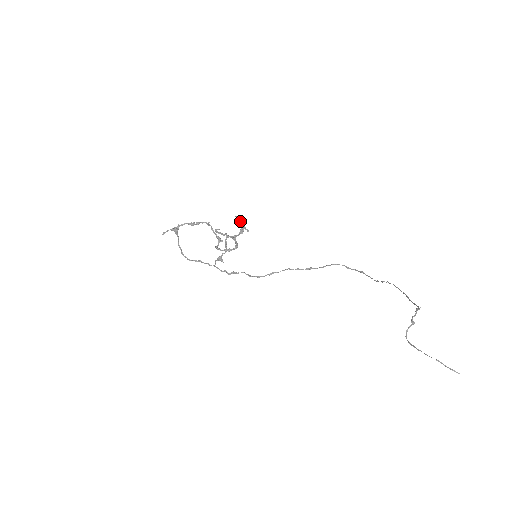
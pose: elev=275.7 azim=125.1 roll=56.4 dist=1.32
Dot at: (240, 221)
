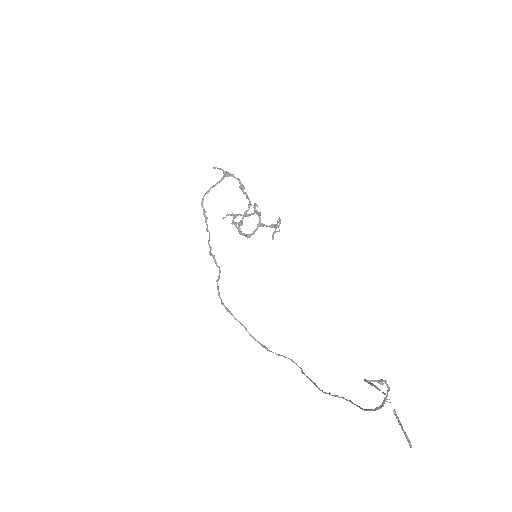
Dot at: (280, 221)
